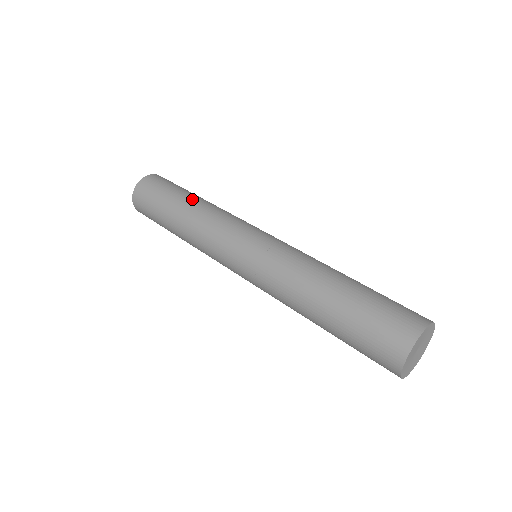
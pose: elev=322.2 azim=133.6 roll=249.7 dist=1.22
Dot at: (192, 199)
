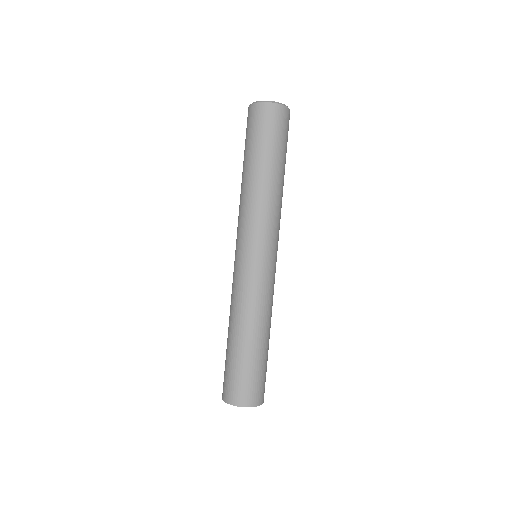
Dot at: (261, 172)
